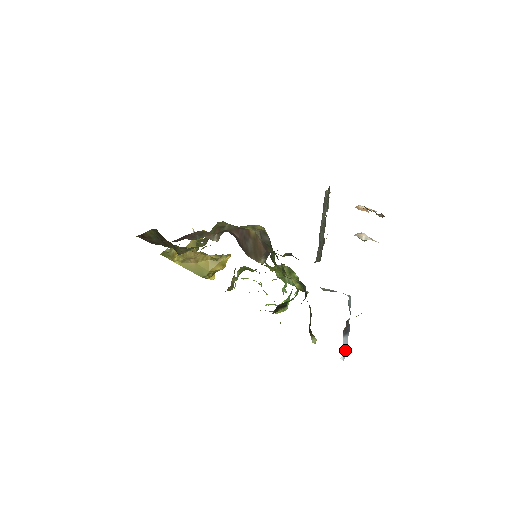
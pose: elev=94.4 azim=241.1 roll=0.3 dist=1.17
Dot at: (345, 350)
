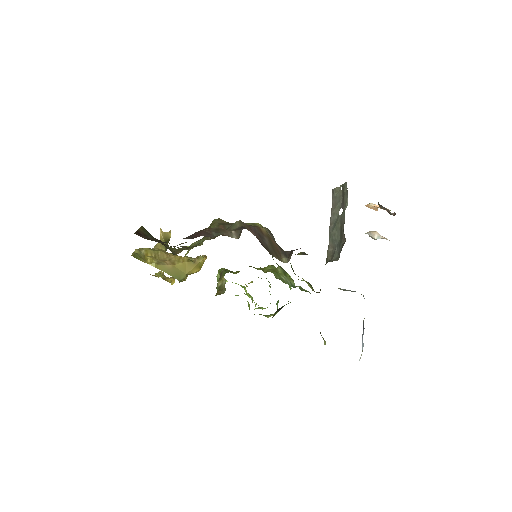
Dot at: (362, 351)
